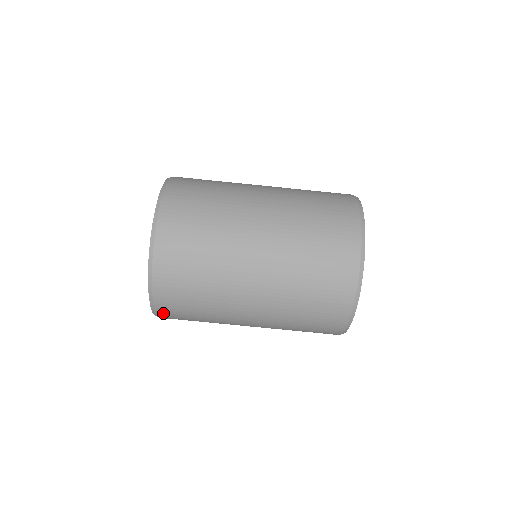
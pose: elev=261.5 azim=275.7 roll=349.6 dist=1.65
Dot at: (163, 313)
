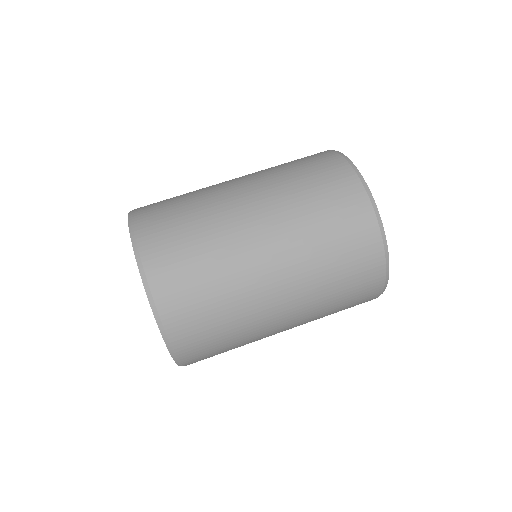
Dot at: (184, 351)
